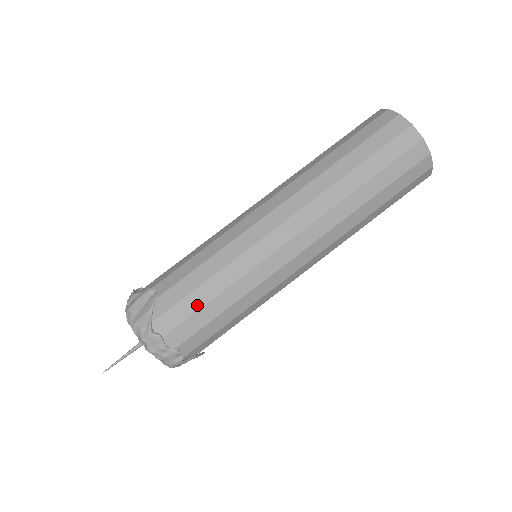
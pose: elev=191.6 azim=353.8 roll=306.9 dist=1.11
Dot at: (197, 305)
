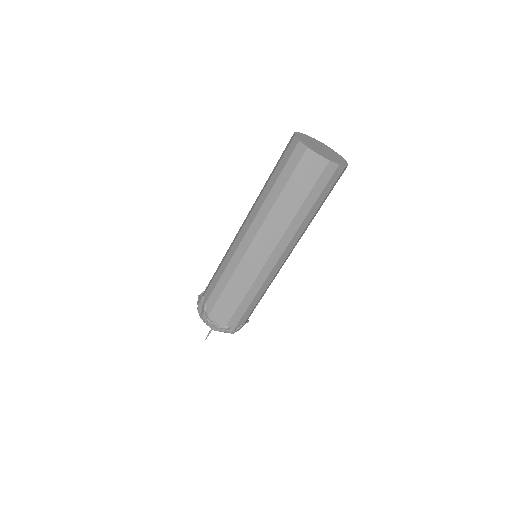
Dot at: (226, 301)
